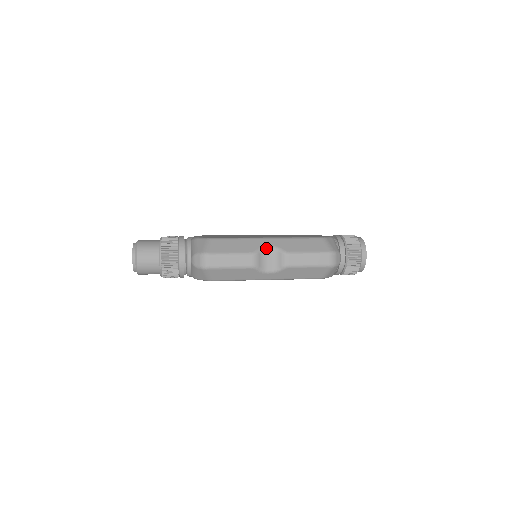
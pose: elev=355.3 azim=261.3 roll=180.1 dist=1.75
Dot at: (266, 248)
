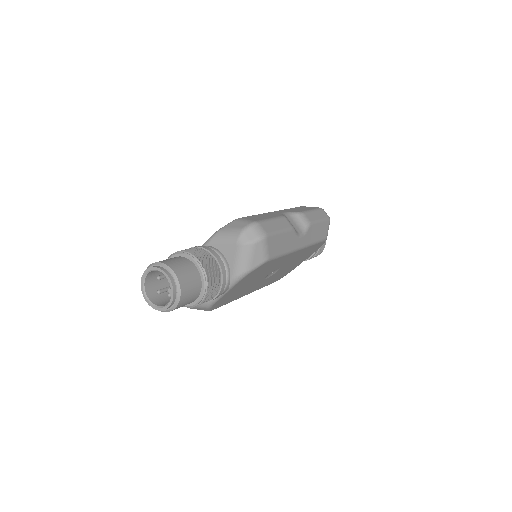
Dot at: (284, 214)
